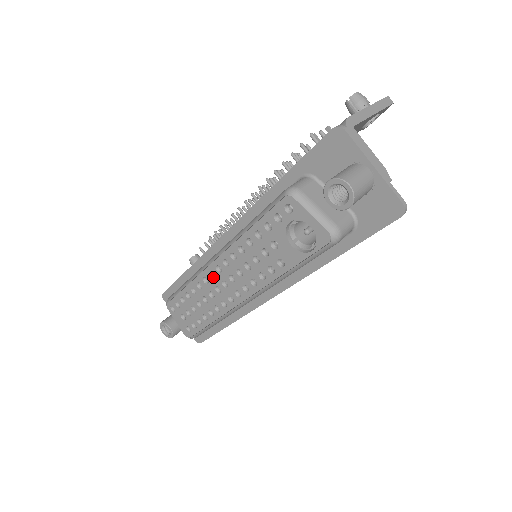
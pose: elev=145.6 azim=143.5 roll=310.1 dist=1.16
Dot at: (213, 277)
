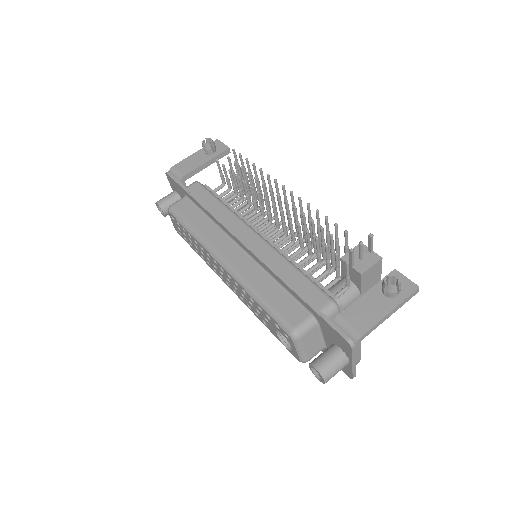
Dot at: (215, 262)
